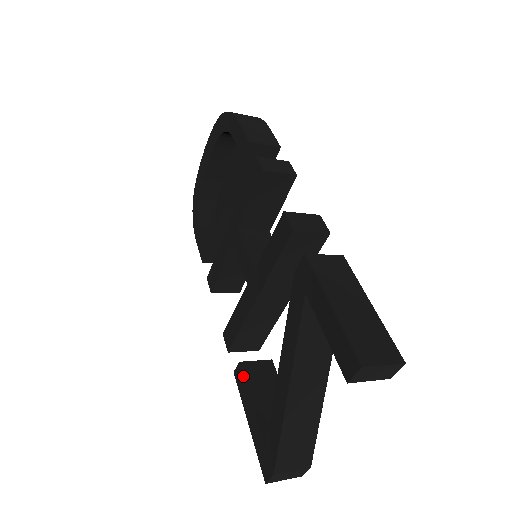
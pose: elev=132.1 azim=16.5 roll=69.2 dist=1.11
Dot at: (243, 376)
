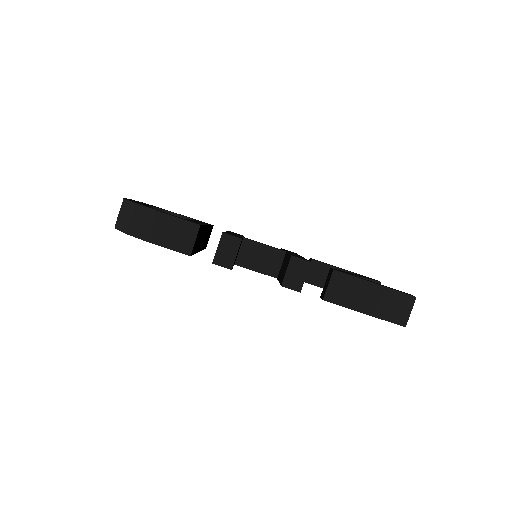
Dot at: occluded
